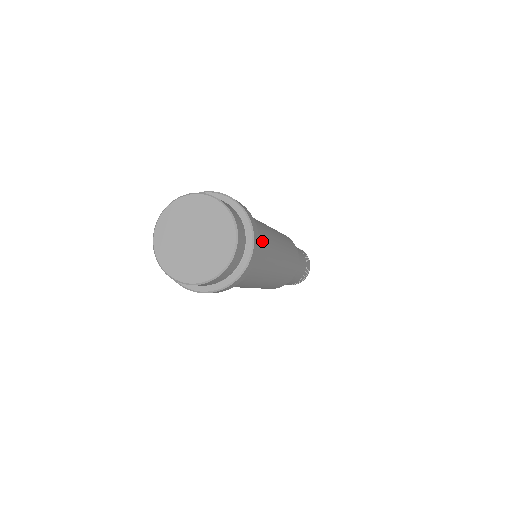
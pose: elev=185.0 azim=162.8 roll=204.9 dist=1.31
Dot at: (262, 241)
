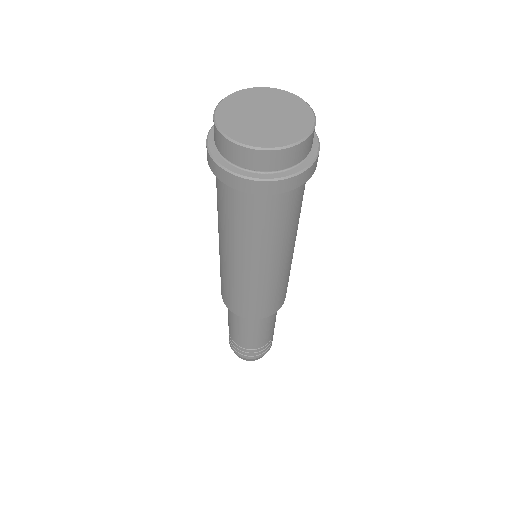
Dot at: (301, 200)
